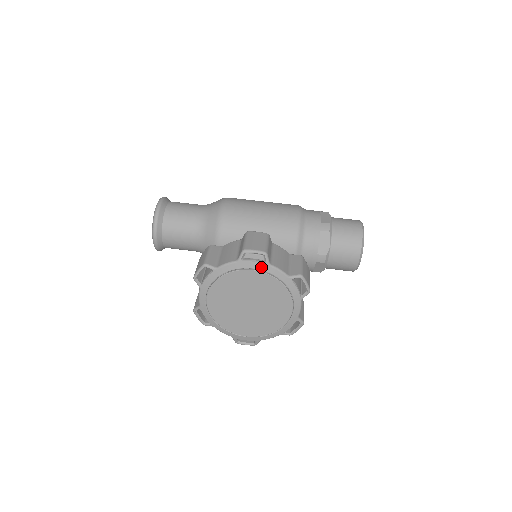
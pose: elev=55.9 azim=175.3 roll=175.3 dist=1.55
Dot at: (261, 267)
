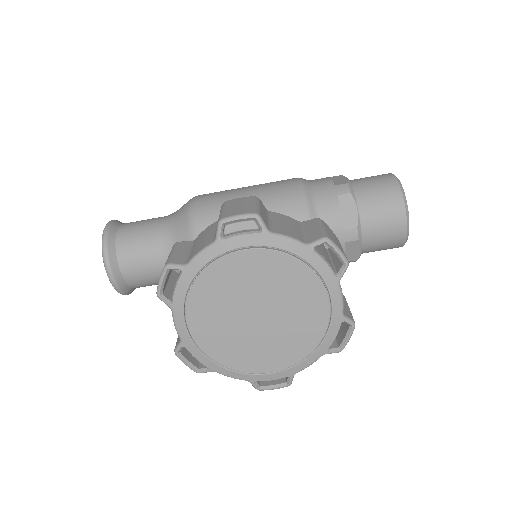
Dot at: (256, 241)
